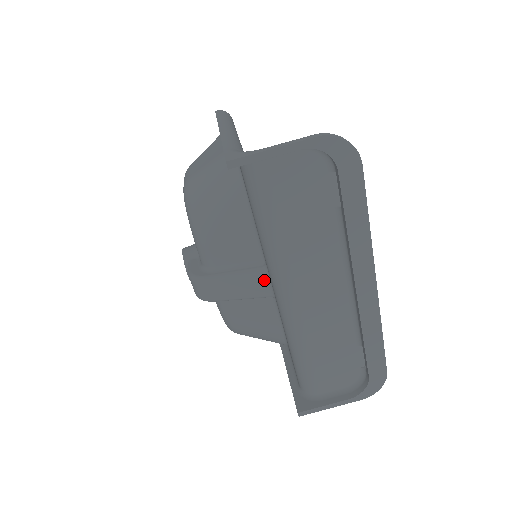
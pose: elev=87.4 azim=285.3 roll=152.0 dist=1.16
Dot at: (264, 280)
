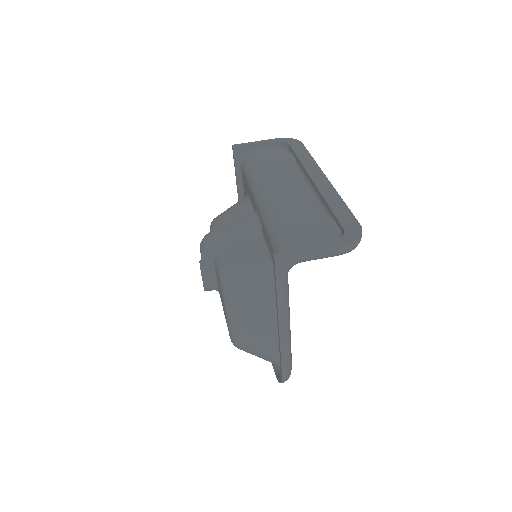
Dot at: (253, 218)
